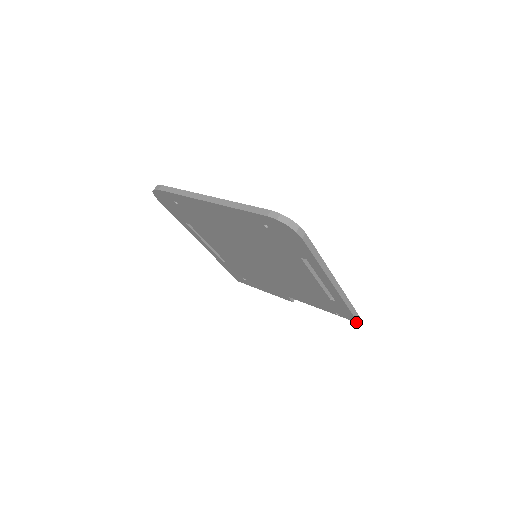
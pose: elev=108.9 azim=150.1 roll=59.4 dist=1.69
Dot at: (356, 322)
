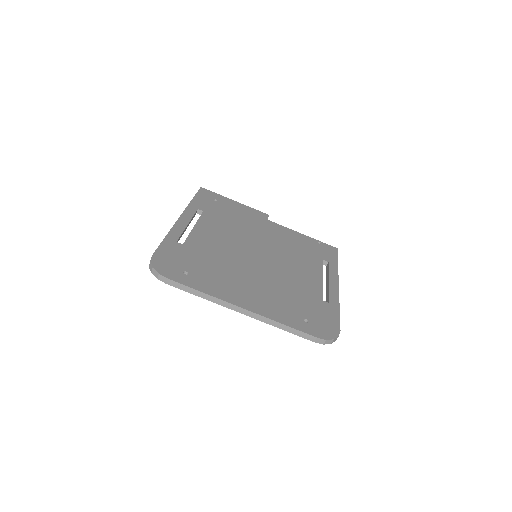
Dot at: occluded
